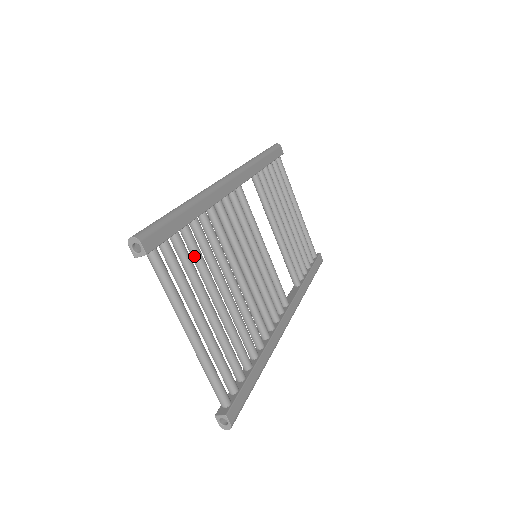
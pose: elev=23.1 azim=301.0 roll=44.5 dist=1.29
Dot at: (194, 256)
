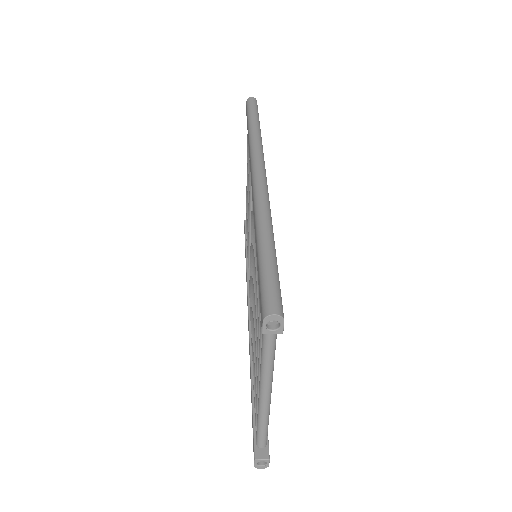
Dot at: occluded
